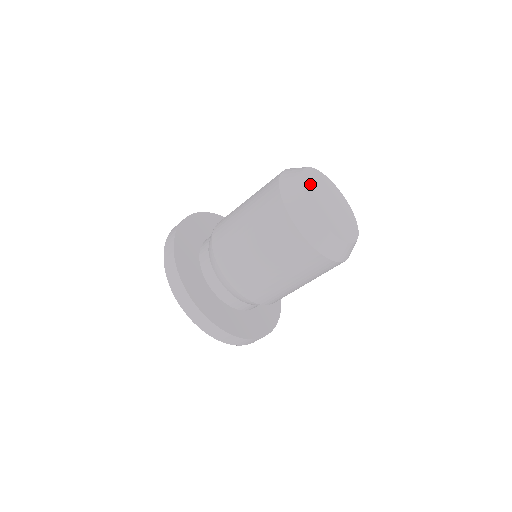
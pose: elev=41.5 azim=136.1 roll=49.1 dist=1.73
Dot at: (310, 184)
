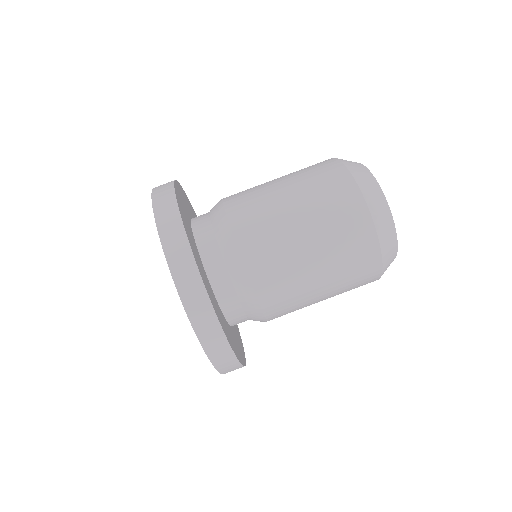
Dot at: occluded
